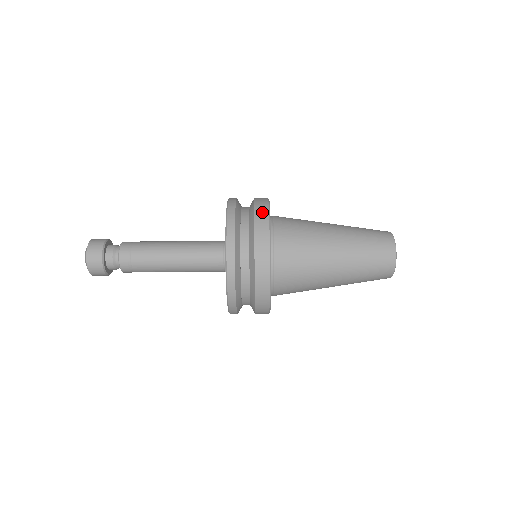
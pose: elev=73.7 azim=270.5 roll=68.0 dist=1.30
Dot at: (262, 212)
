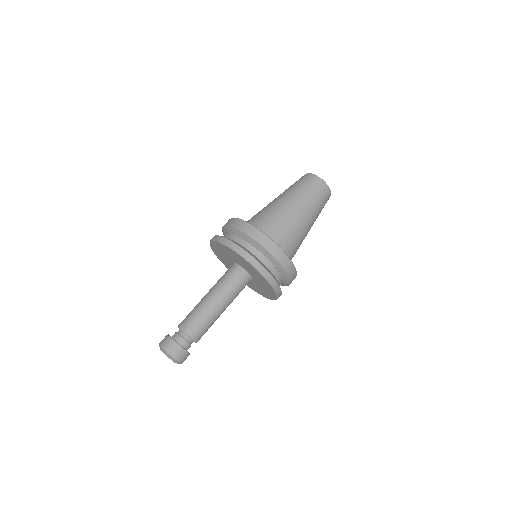
Dot at: occluded
